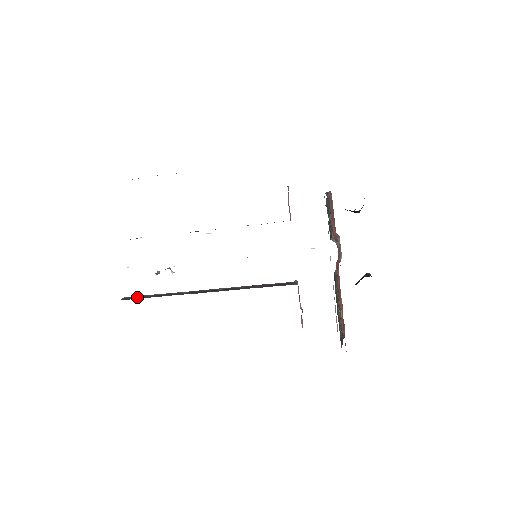
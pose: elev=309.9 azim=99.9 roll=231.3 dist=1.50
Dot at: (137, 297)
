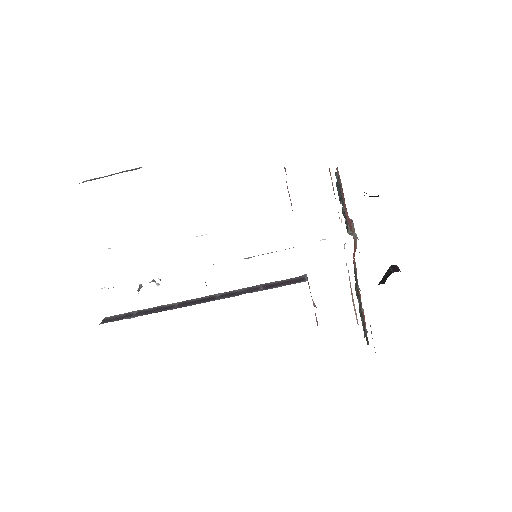
Dot at: (120, 316)
